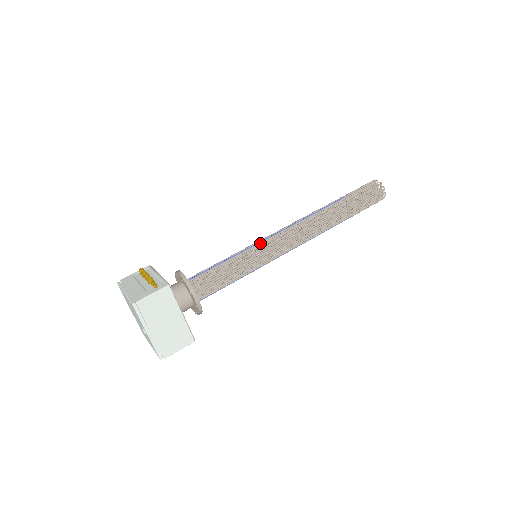
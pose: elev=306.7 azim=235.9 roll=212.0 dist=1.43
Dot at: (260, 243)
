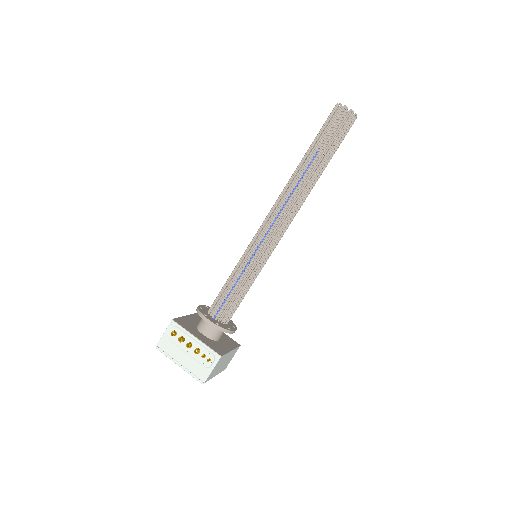
Dot at: (259, 250)
